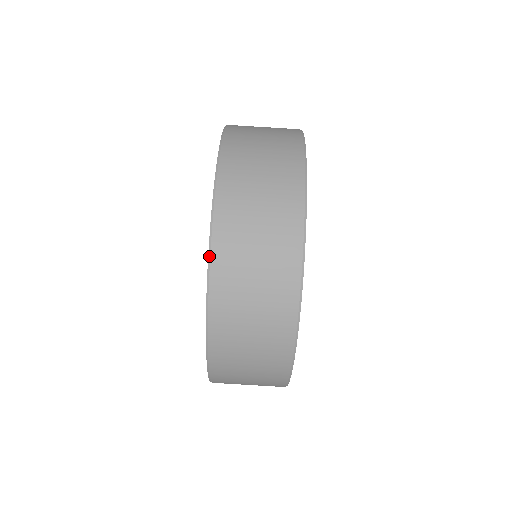
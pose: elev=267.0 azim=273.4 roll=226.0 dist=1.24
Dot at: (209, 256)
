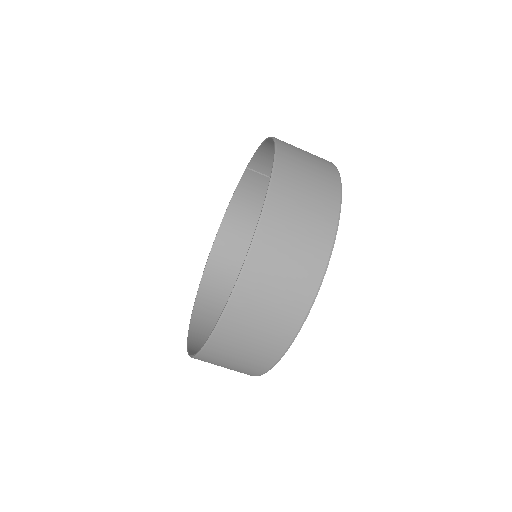
Dot at: (240, 275)
